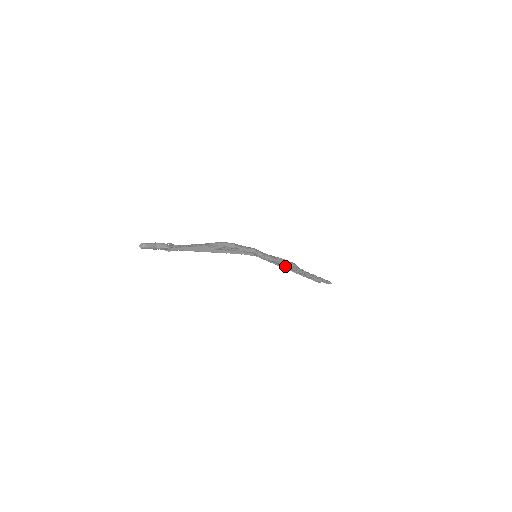
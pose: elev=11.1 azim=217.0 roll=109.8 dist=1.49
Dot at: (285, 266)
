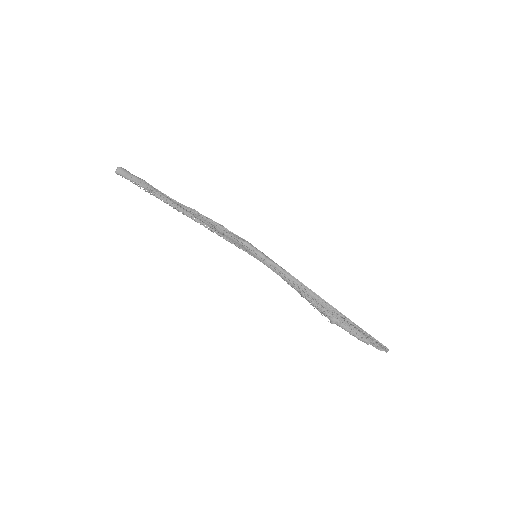
Dot at: (301, 287)
